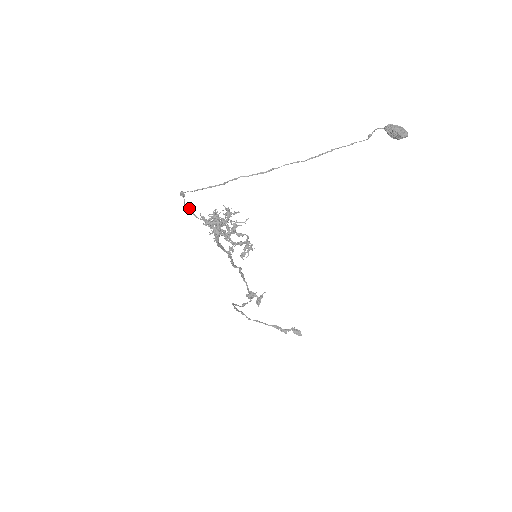
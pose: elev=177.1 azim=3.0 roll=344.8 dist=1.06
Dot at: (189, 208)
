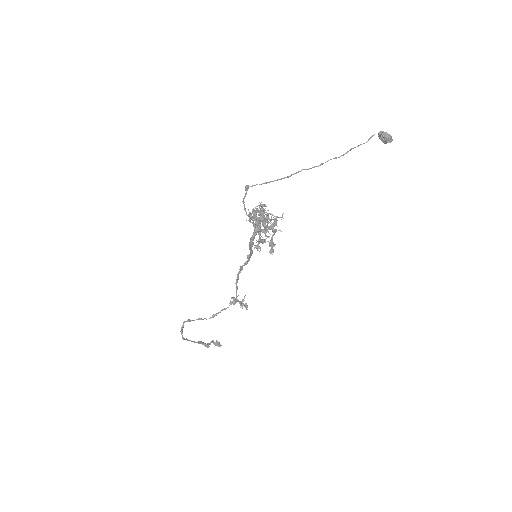
Dot at: (244, 204)
